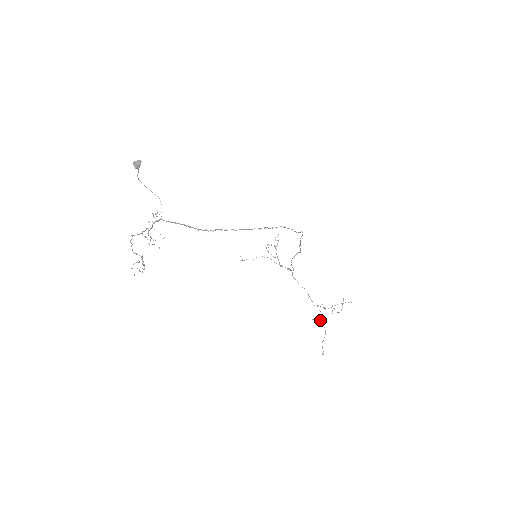
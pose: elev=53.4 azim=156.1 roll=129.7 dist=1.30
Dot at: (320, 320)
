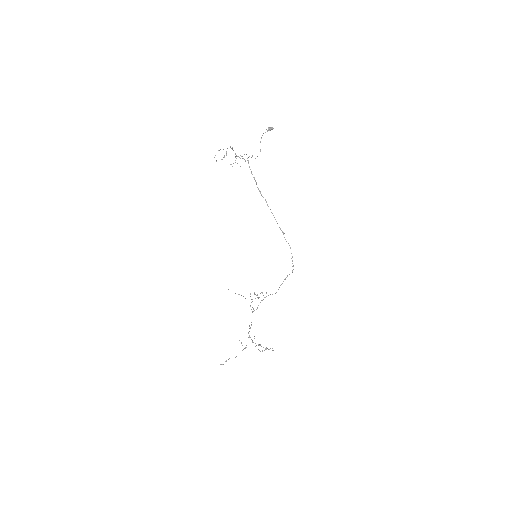
Dot at: (242, 345)
